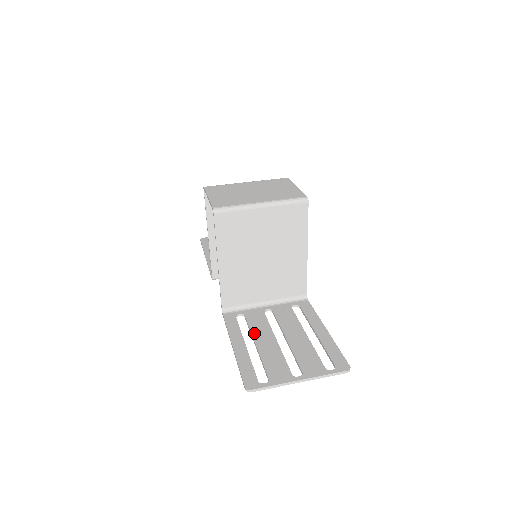
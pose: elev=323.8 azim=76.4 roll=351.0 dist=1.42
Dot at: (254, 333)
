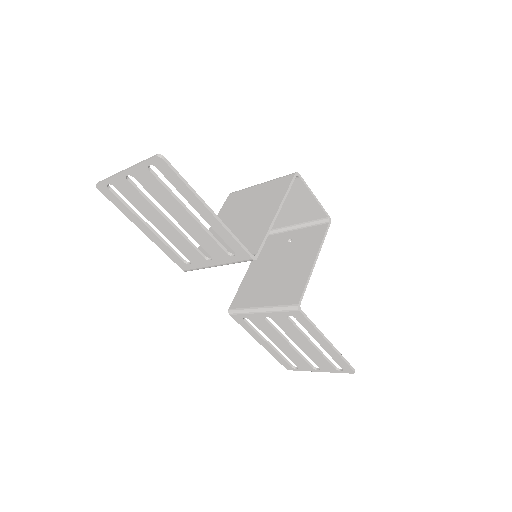
Dot at: (170, 235)
